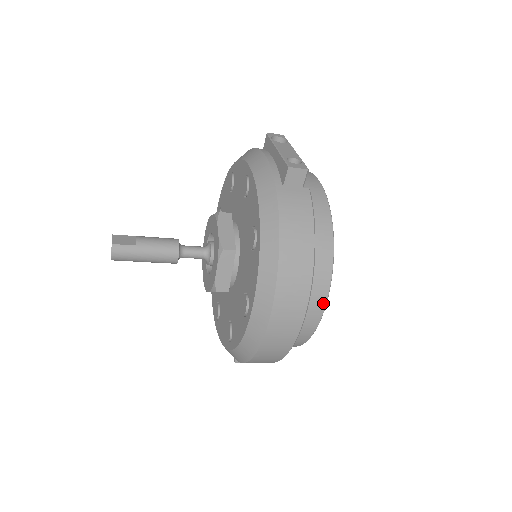
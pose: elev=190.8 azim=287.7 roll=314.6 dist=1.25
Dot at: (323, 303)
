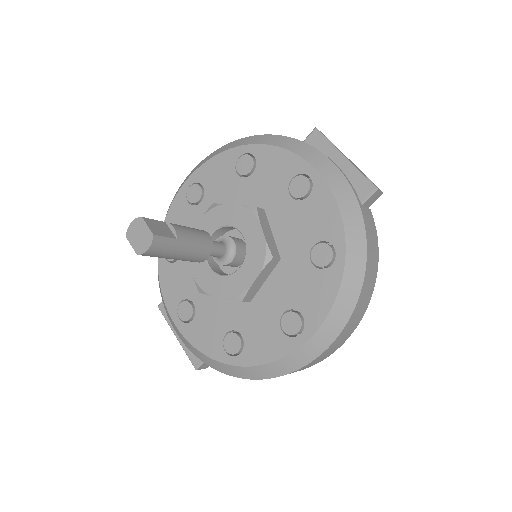
Dot at: occluded
